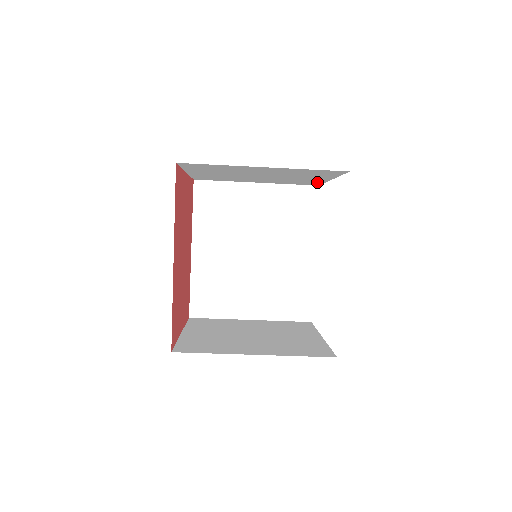
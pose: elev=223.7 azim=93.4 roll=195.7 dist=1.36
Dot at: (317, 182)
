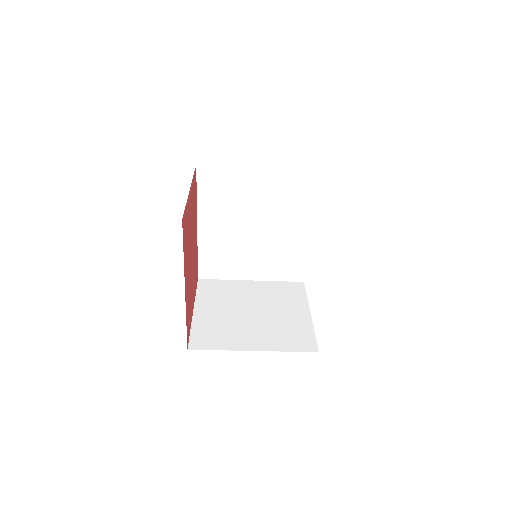
Dot at: occluded
